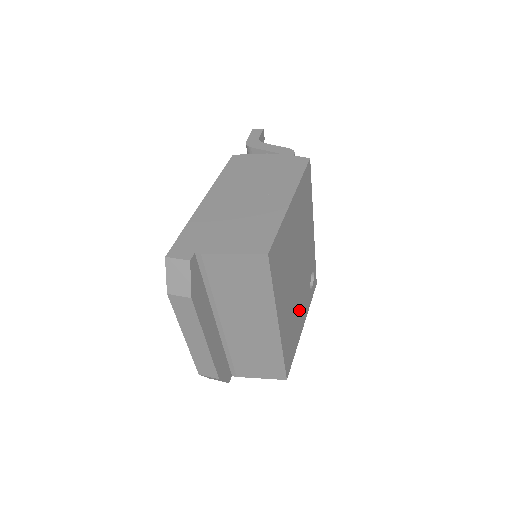
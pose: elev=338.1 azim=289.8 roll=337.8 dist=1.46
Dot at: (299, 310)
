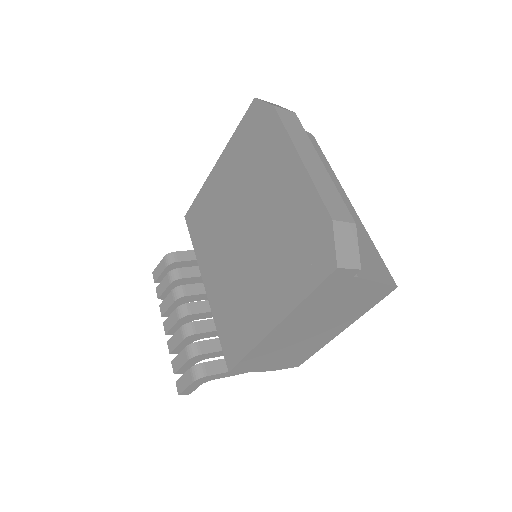
Dot at: occluded
